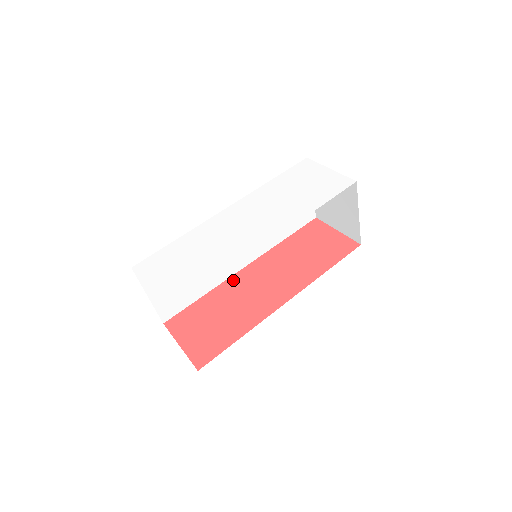
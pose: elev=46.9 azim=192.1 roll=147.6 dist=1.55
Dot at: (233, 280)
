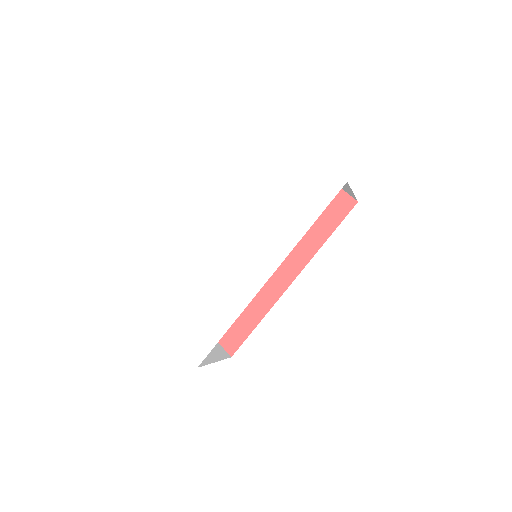
Dot at: occluded
